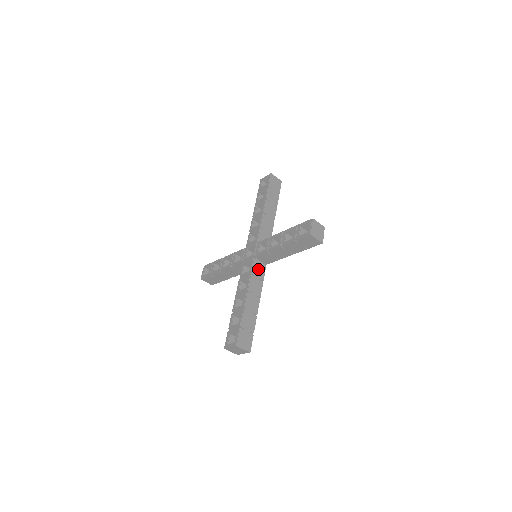
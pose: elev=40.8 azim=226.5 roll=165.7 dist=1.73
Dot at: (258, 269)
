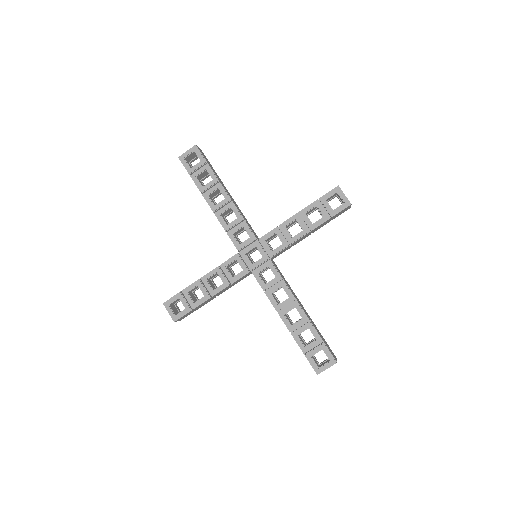
Dot at: (278, 269)
